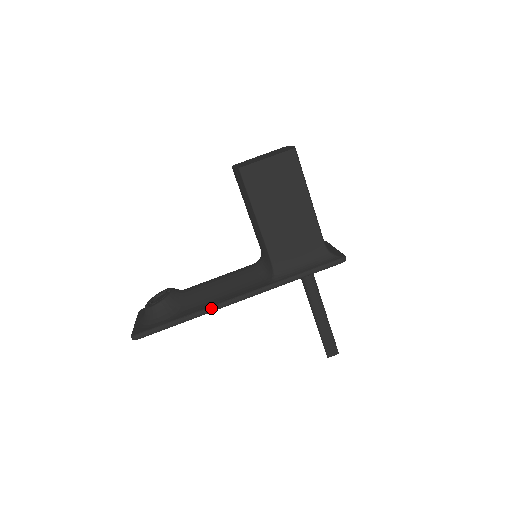
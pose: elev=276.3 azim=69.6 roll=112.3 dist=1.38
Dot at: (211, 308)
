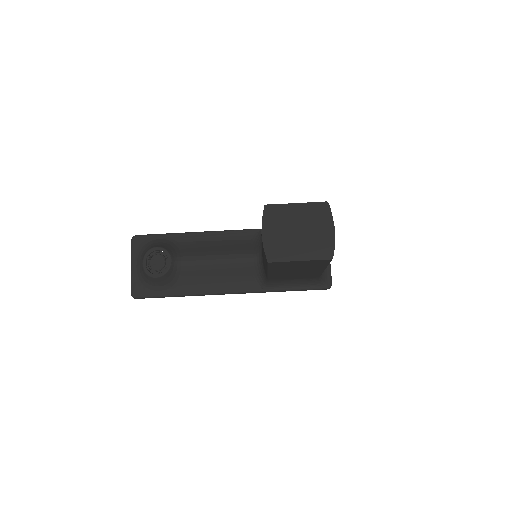
Dot at: occluded
